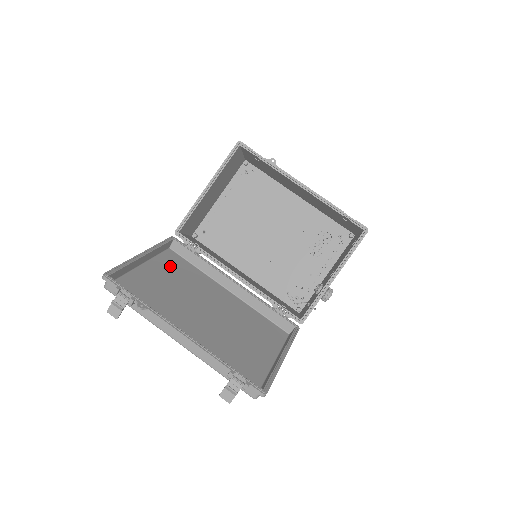
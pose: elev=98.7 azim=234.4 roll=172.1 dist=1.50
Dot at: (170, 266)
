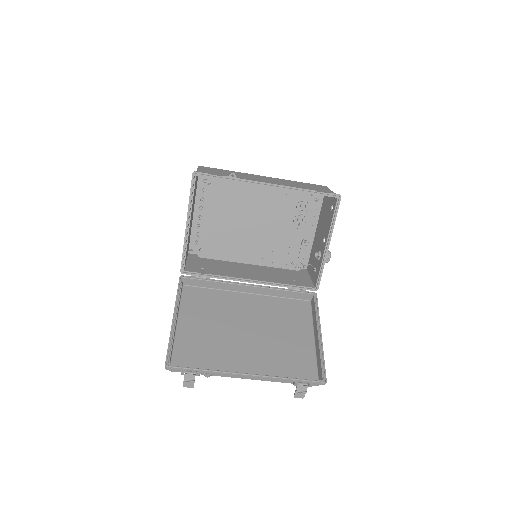
Dot at: (195, 306)
